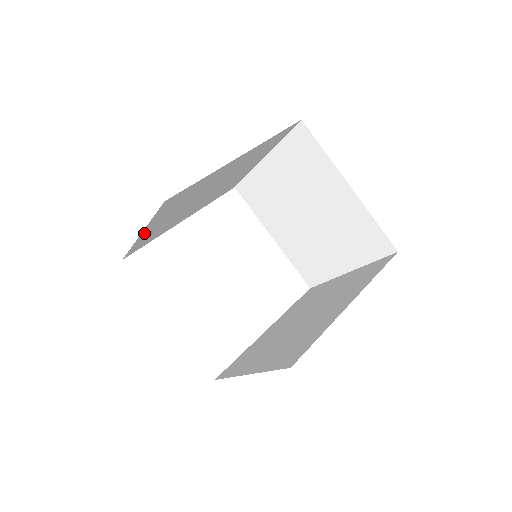
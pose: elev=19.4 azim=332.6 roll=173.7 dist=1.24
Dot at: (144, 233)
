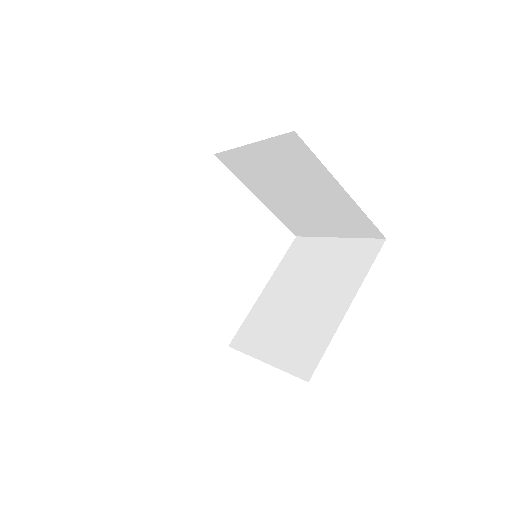
Dot at: occluded
